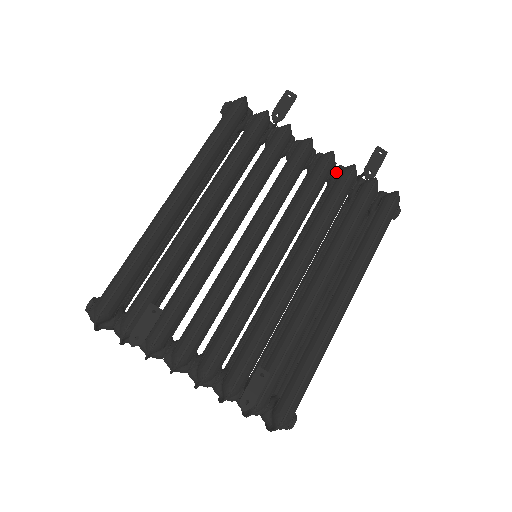
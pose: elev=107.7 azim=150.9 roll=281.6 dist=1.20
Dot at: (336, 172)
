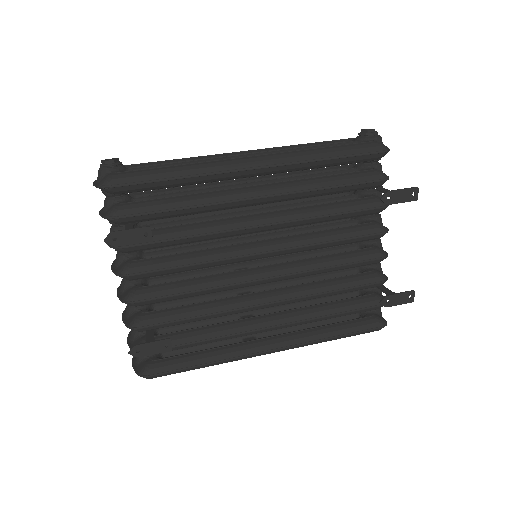
Dot at: (372, 265)
